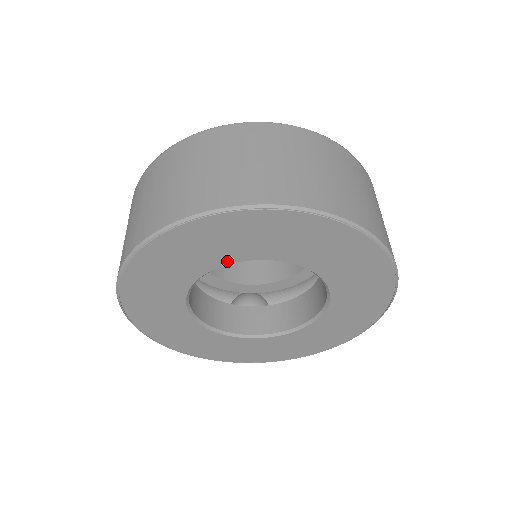
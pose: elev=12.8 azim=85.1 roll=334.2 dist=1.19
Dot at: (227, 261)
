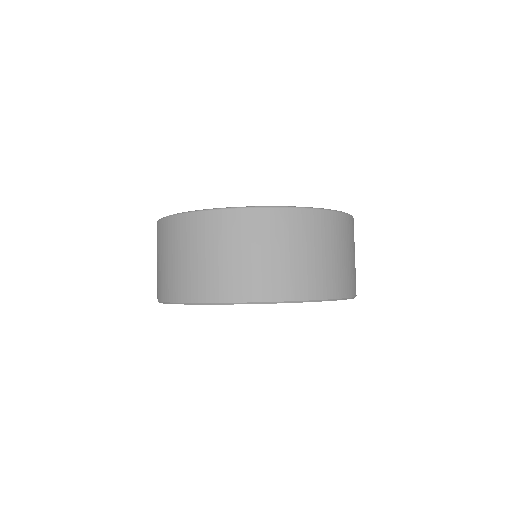
Dot at: occluded
